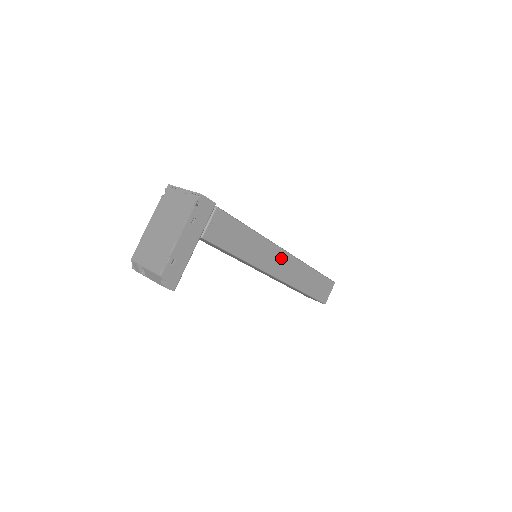
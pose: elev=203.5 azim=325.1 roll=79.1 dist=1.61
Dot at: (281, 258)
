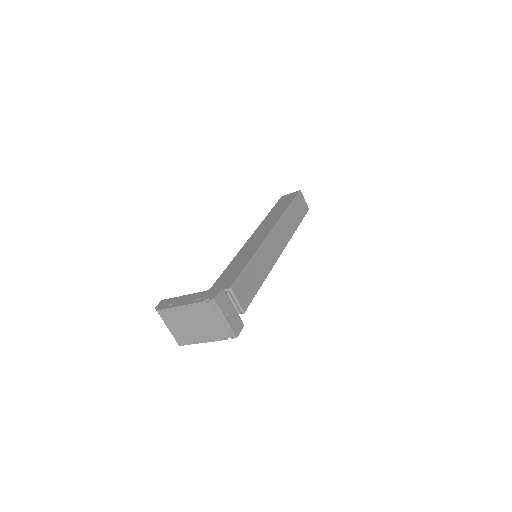
Dot at: occluded
